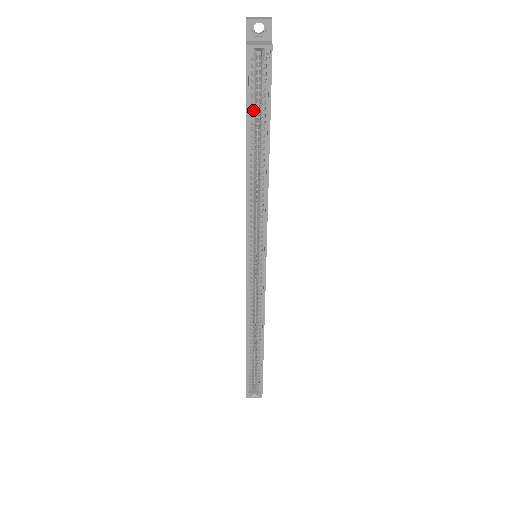
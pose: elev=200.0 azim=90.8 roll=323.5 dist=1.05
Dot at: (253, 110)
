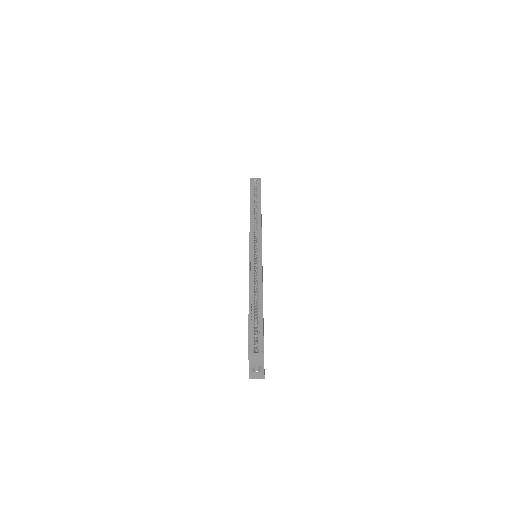
Dot at: (253, 195)
